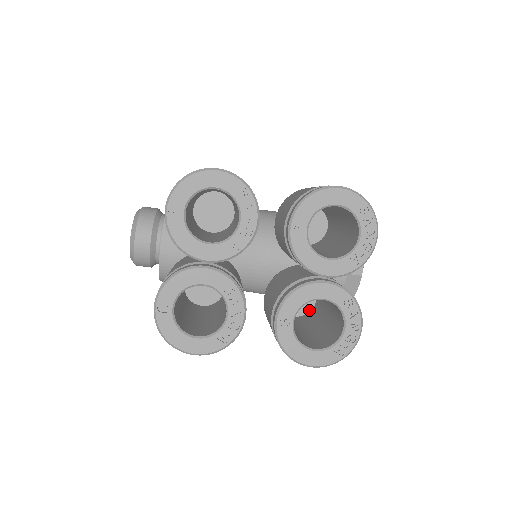
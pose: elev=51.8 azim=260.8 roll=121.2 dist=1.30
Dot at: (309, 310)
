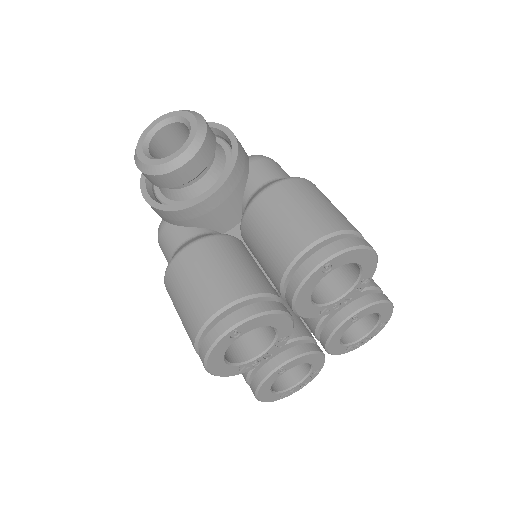
Dot at: occluded
